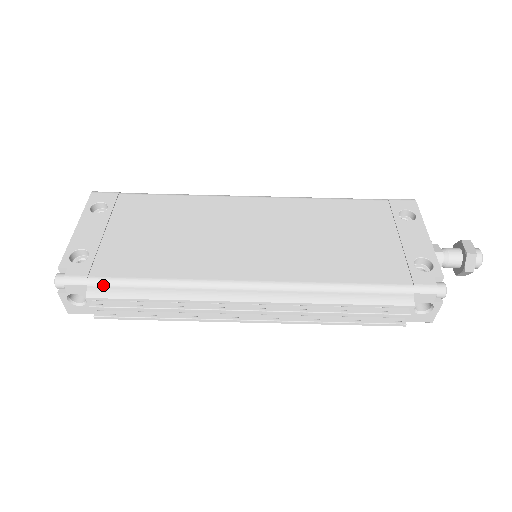
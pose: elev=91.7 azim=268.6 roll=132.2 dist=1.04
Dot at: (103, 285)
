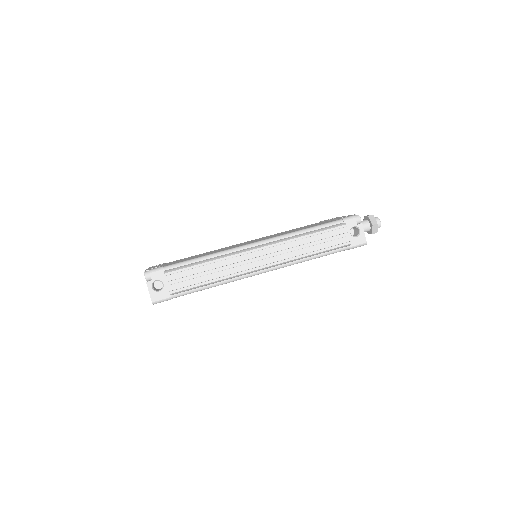
Dot at: (173, 267)
